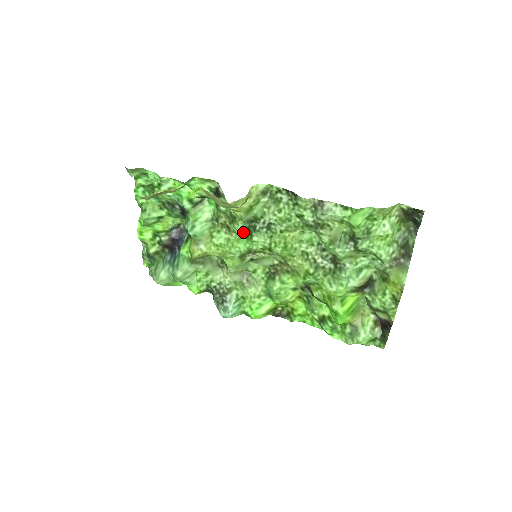
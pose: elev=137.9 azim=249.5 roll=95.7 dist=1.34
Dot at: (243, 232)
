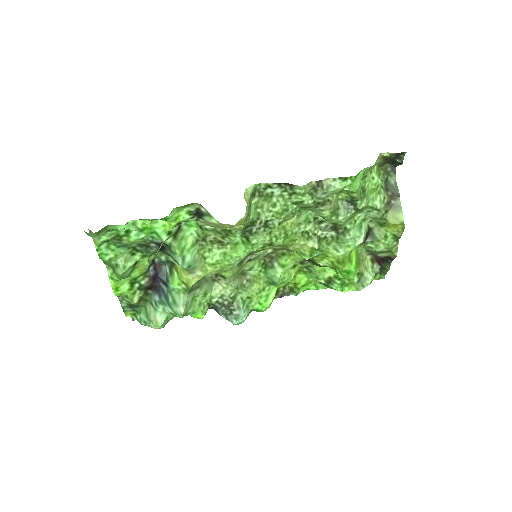
Dot at: occluded
